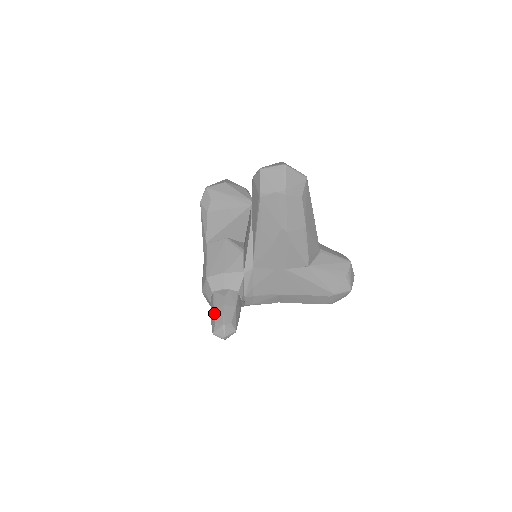
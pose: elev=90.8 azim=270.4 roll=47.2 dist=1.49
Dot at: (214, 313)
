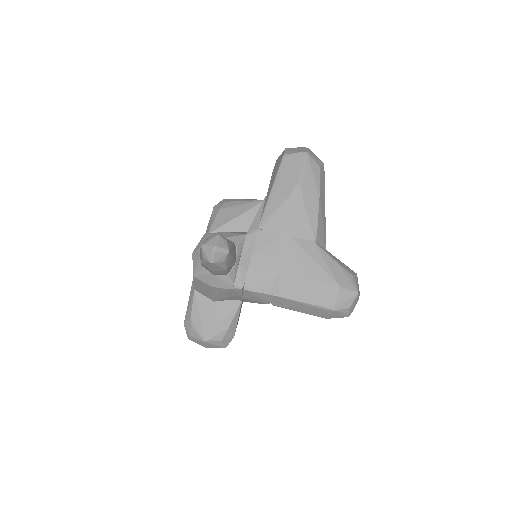
Dot at: occluded
